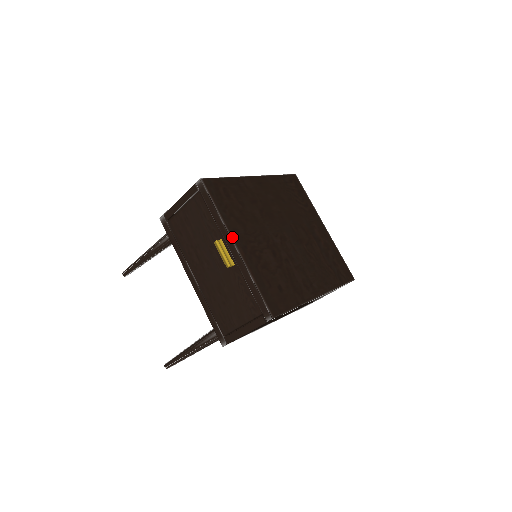
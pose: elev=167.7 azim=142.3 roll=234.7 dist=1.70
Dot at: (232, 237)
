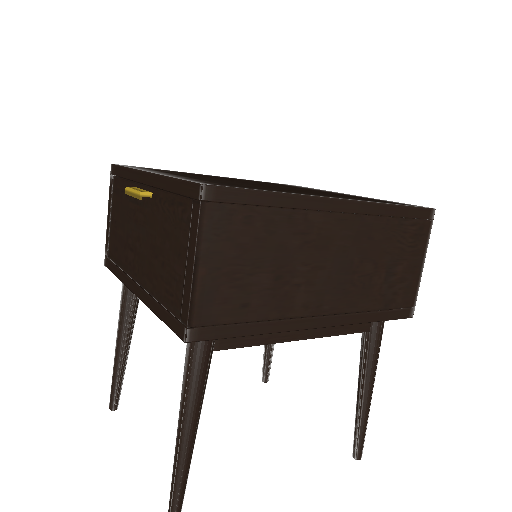
Dot at: occluded
